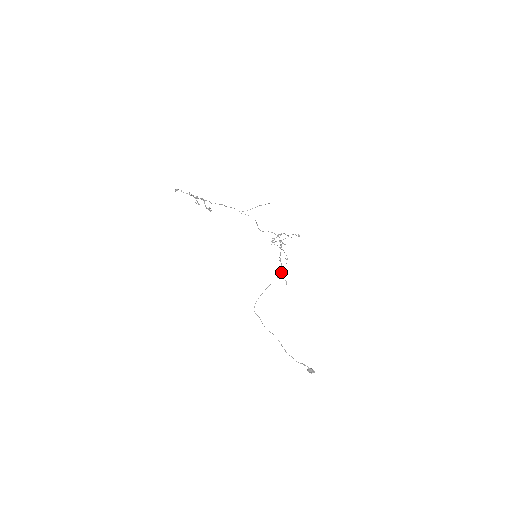
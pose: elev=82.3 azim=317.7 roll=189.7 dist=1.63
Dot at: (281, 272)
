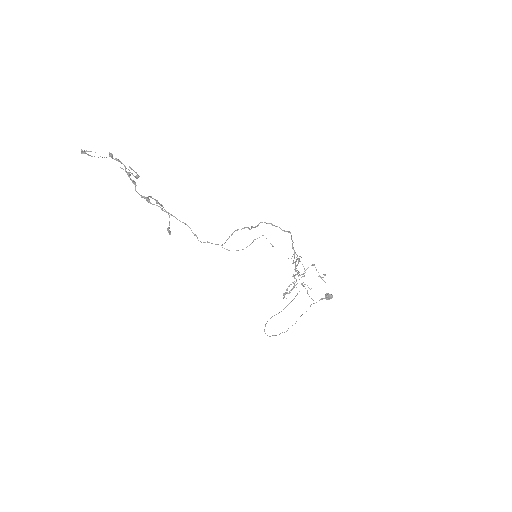
Dot at: (297, 294)
